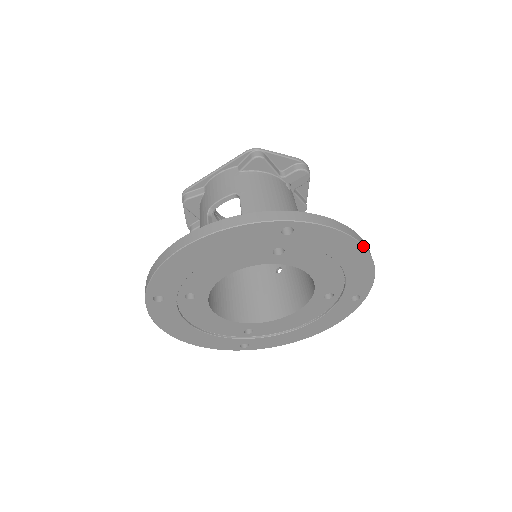
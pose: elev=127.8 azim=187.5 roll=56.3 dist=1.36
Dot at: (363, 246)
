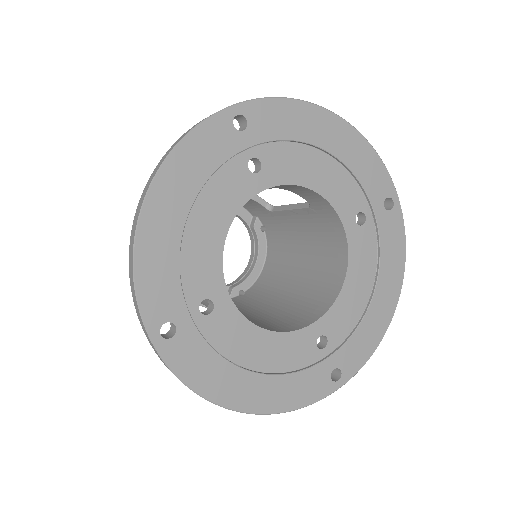
Dot at: occluded
